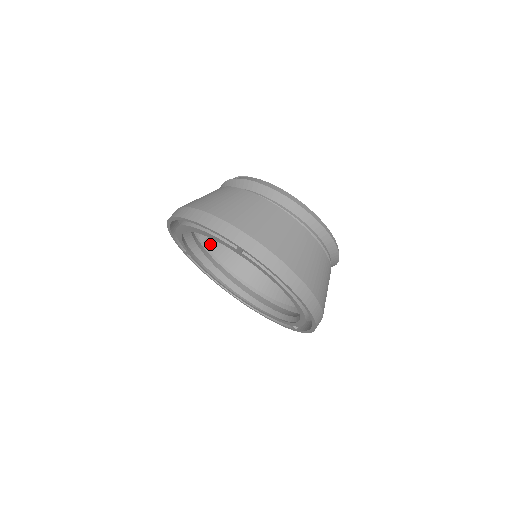
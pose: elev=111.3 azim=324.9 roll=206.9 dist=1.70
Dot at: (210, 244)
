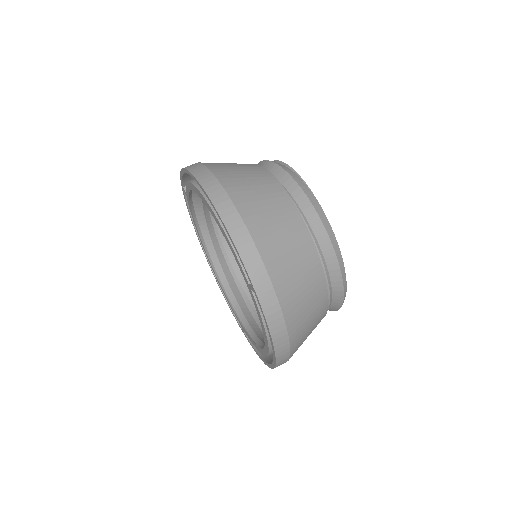
Dot at: occluded
